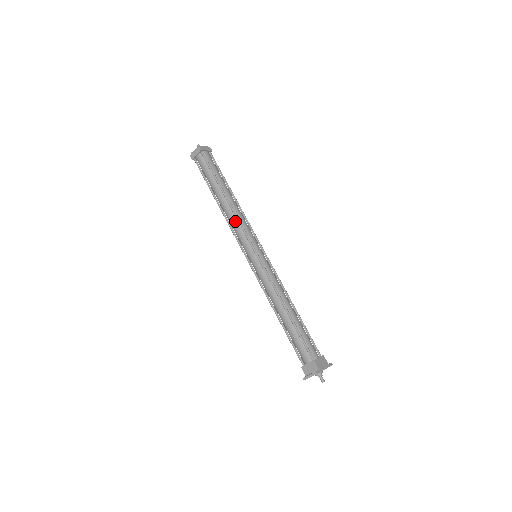
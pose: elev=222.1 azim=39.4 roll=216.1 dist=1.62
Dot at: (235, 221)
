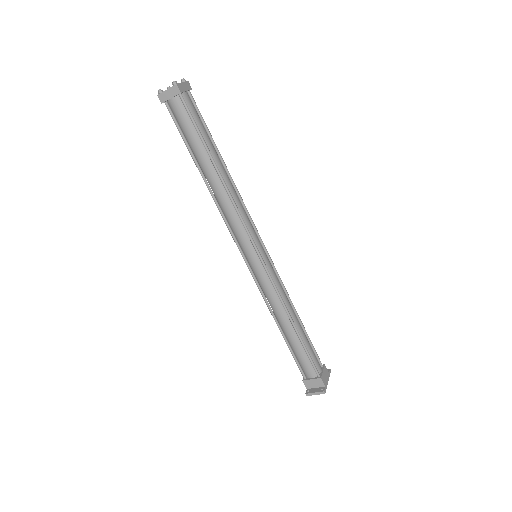
Dot at: (232, 211)
